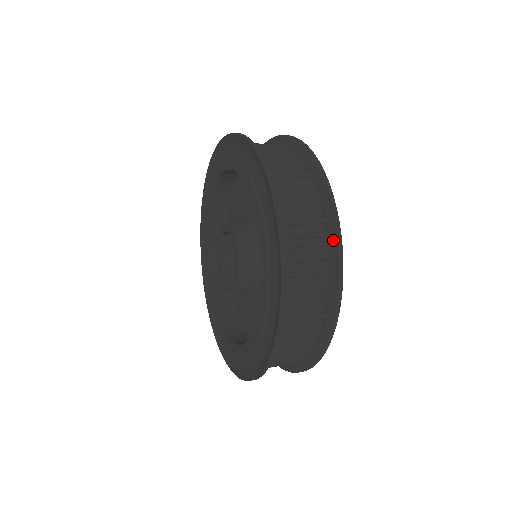
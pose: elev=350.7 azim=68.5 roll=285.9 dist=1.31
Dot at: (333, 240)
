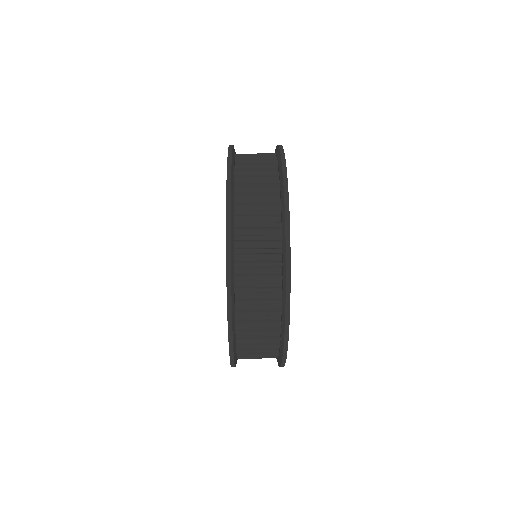
Dot at: (284, 271)
